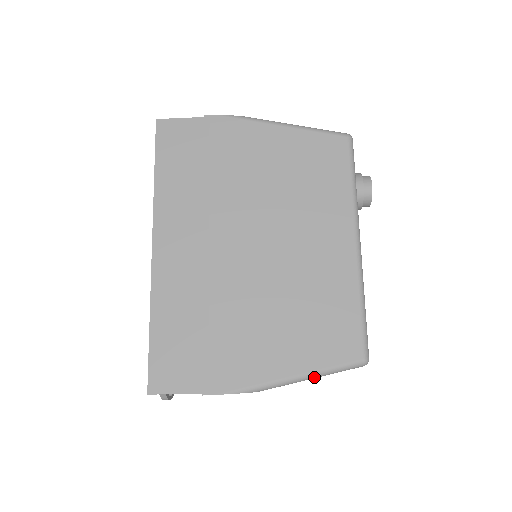
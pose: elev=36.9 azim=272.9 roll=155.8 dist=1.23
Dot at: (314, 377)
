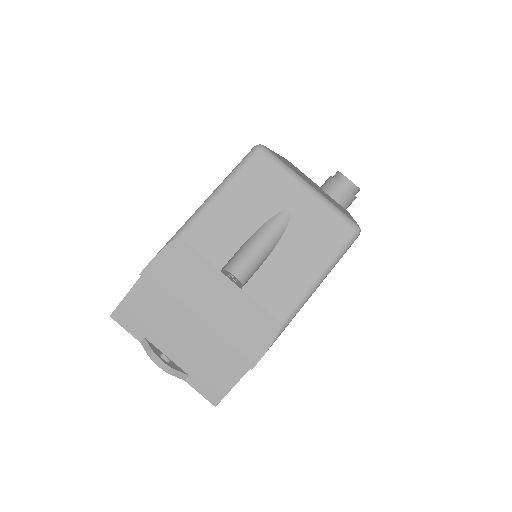
Dot at: (220, 190)
